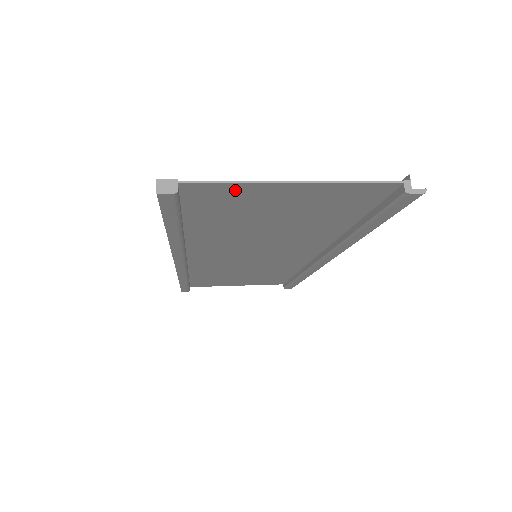
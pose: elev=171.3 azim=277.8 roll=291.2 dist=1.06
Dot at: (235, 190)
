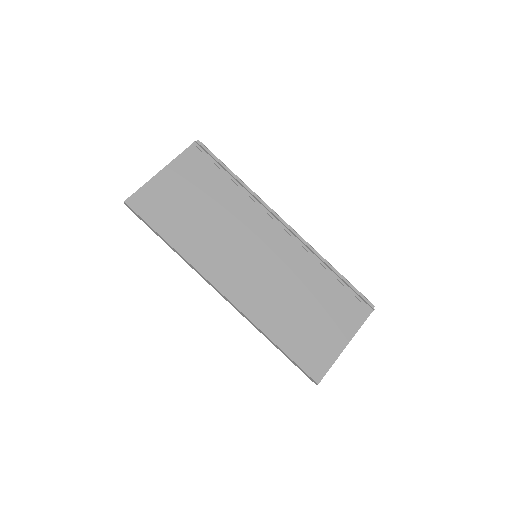
Dot at: (330, 356)
